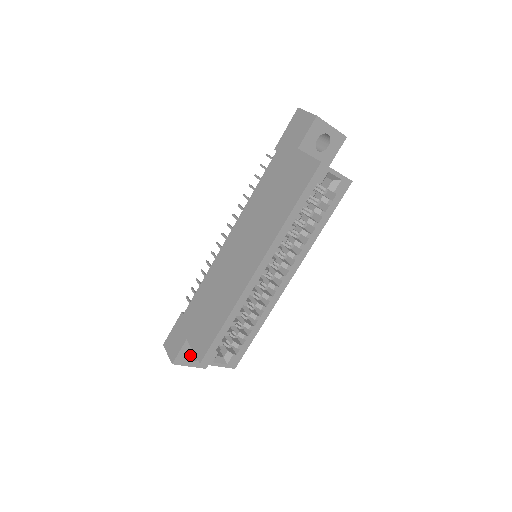
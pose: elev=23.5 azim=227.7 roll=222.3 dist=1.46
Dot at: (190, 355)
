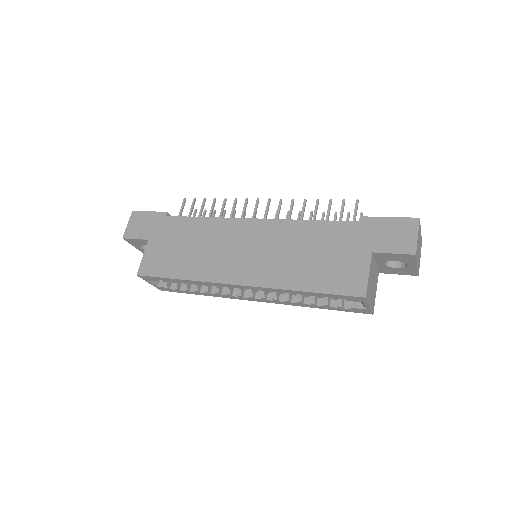
Dot at: occluded
